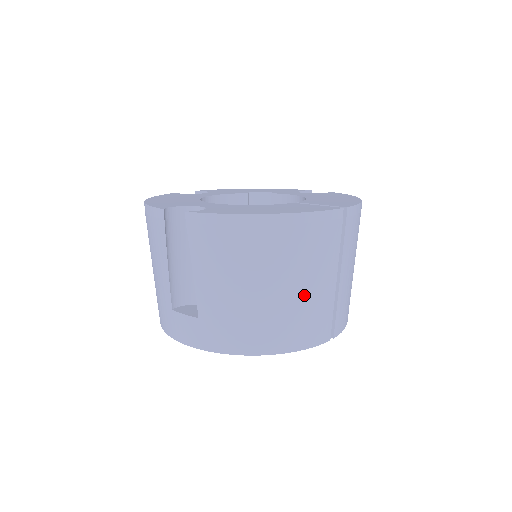
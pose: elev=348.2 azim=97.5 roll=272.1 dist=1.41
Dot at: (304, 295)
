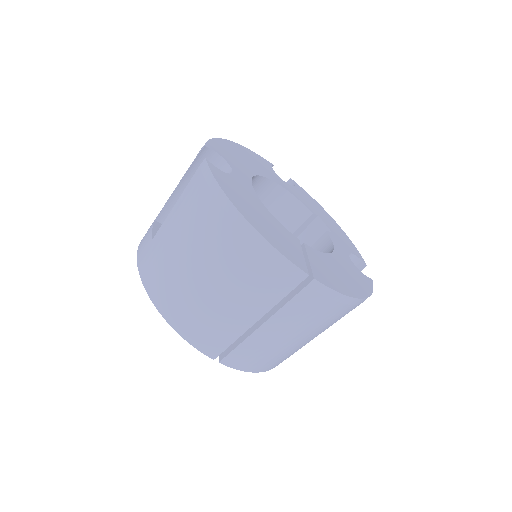
Dot at: (216, 301)
